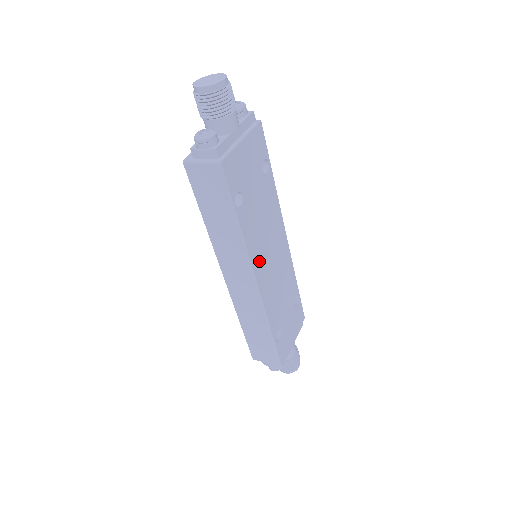
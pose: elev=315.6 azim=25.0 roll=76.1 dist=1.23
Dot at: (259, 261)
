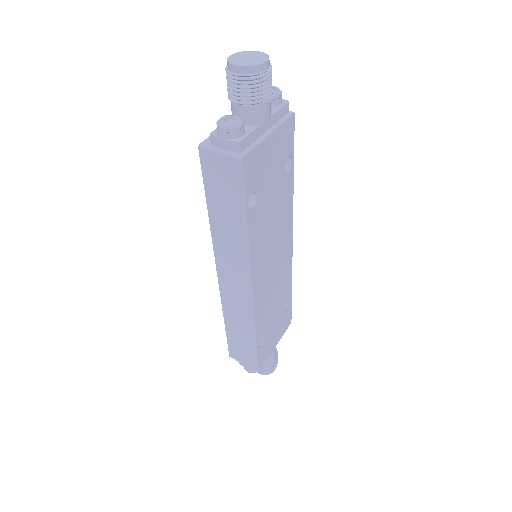
Dot at: (259, 266)
